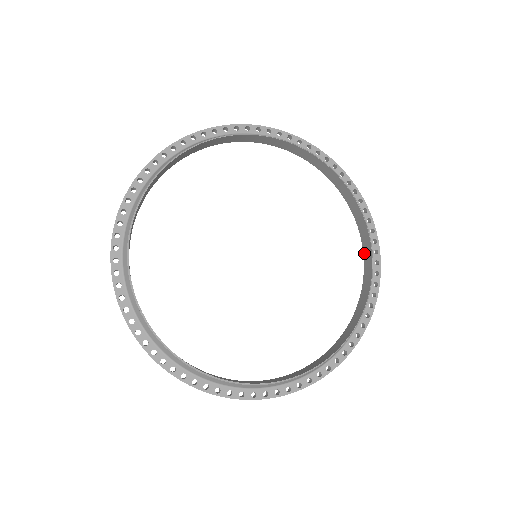
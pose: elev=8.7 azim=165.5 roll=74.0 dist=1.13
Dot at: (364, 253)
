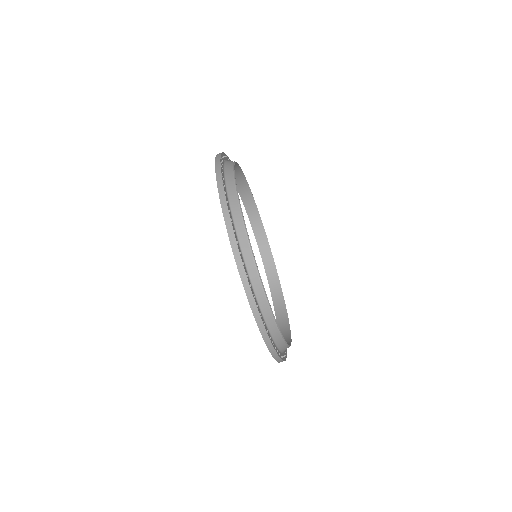
Dot at: (267, 271)
